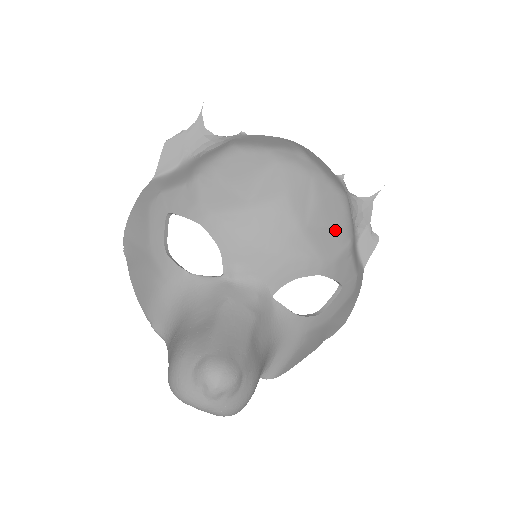
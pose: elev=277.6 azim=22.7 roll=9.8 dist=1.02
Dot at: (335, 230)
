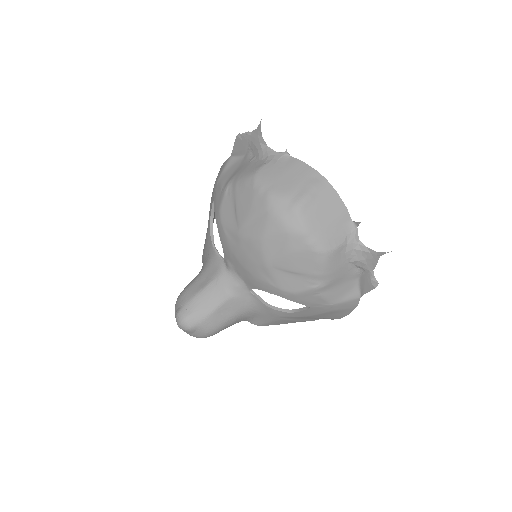
Dot at: (301, 275)
